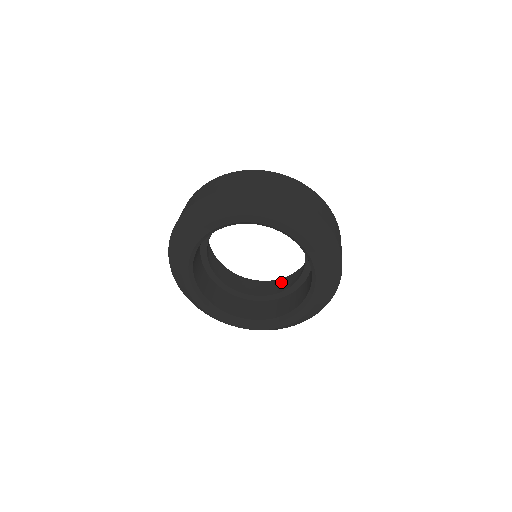
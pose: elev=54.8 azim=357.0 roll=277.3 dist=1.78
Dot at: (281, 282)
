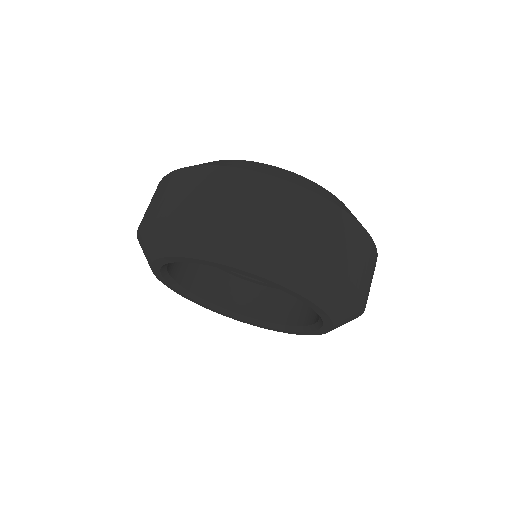
Dot at: occluded
